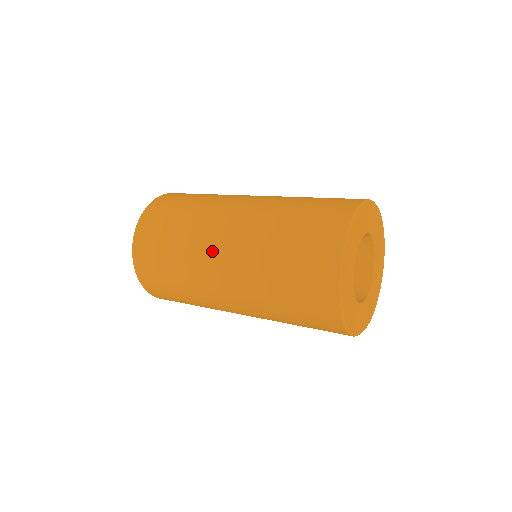
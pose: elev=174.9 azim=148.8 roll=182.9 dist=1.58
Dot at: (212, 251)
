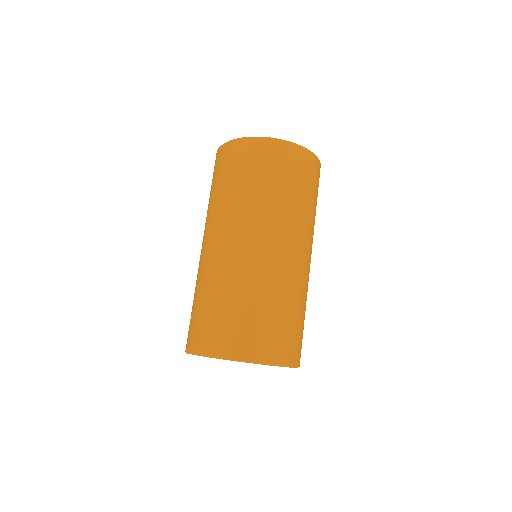
Dot at: occluded
